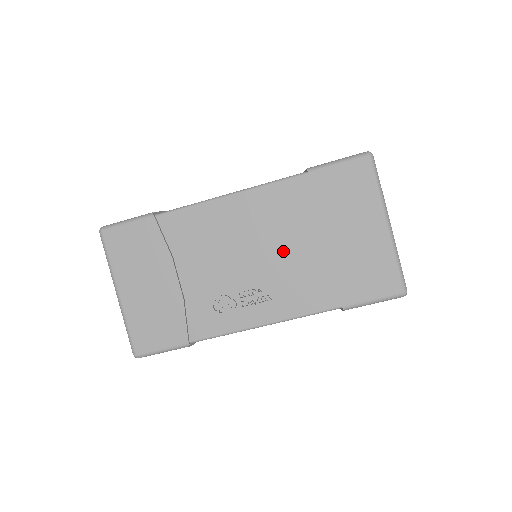
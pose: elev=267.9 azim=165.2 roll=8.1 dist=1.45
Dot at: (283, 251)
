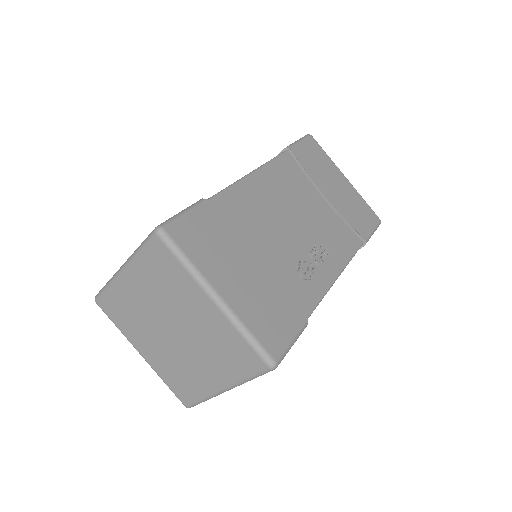
Dot at: (311, 210)
